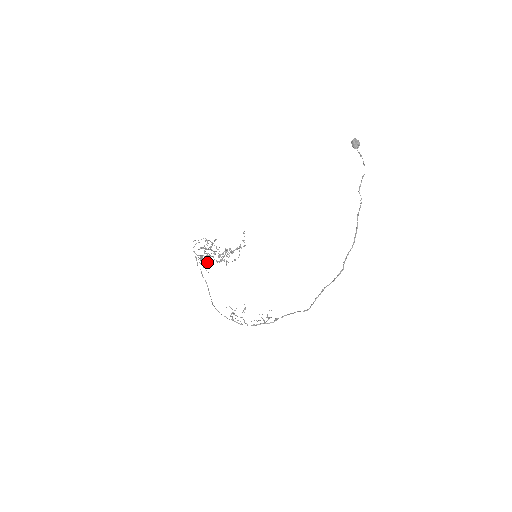
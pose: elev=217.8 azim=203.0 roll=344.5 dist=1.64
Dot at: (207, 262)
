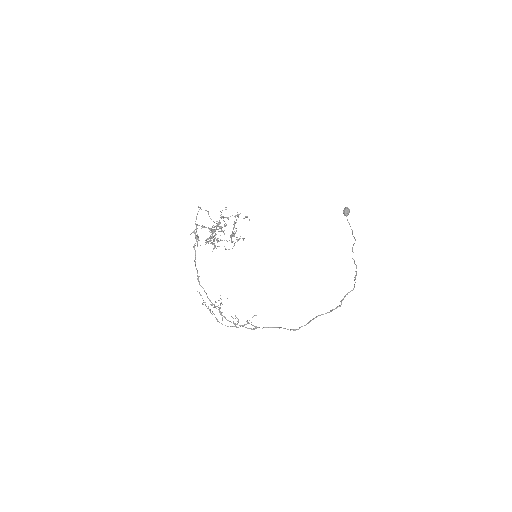
Dot at: occluded
